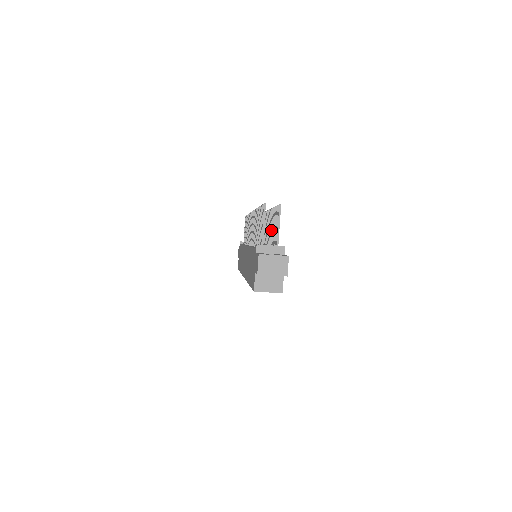
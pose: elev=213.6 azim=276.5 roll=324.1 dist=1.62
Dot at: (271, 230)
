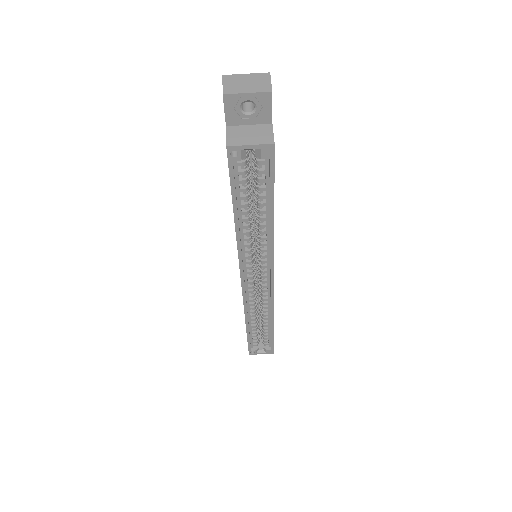
Dot at: occluded
